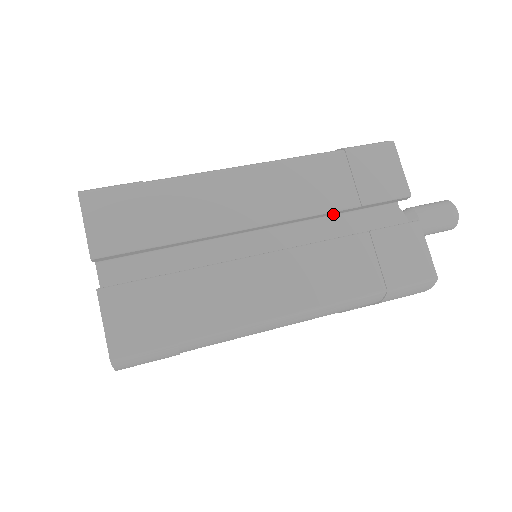
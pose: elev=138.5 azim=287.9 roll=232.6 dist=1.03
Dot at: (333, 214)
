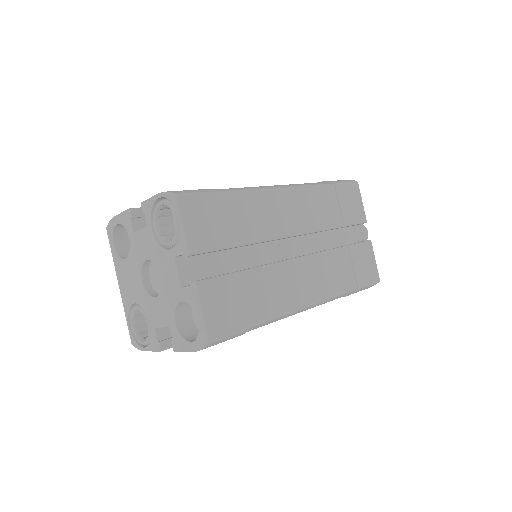
Dot at: occluded
